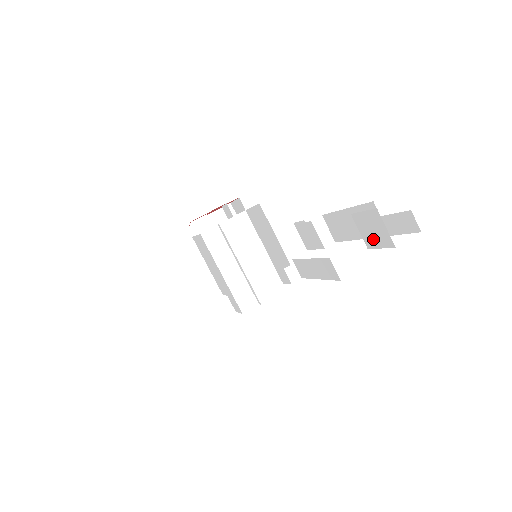
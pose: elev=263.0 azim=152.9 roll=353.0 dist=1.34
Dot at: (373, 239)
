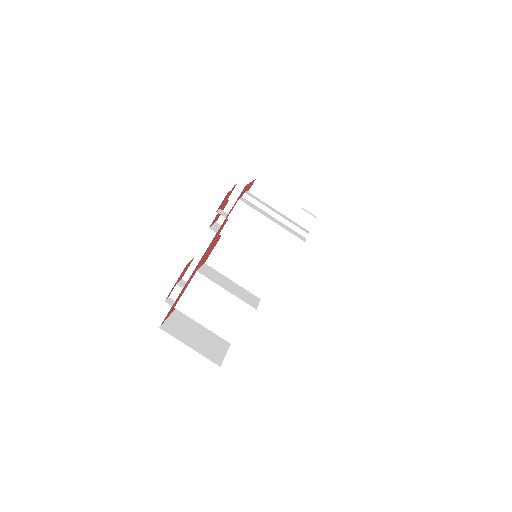
Dot at: occluded
